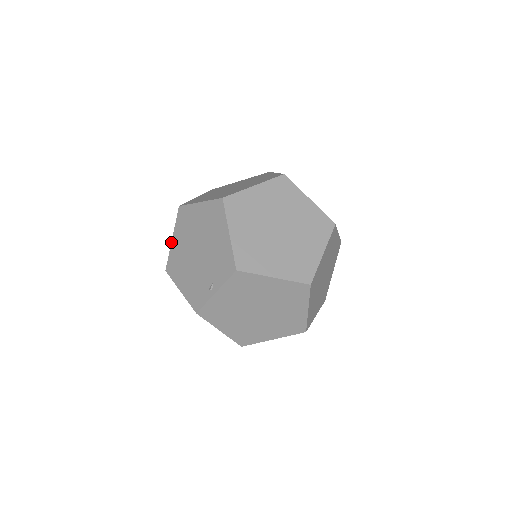
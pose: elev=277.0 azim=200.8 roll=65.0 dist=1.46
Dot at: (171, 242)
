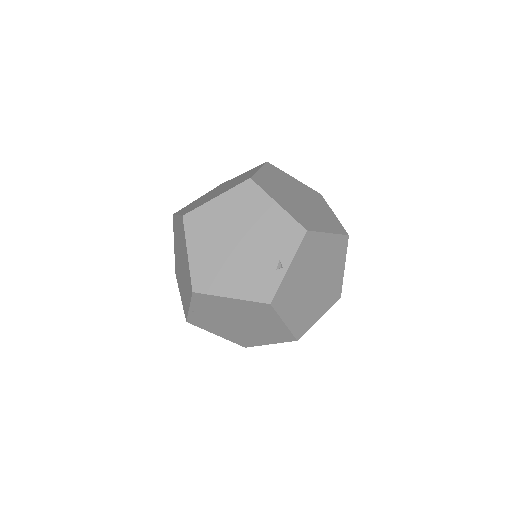
Dot at: (188, 257)
